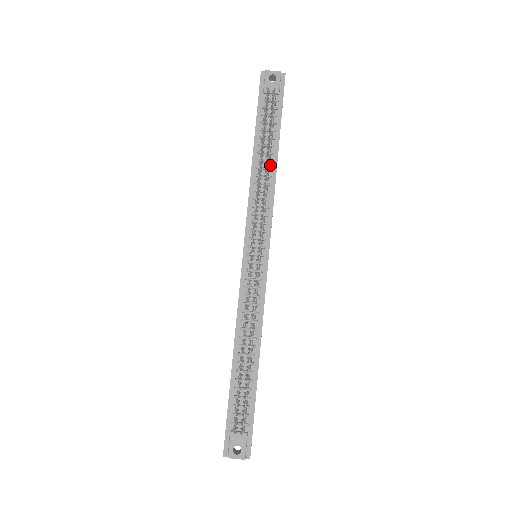
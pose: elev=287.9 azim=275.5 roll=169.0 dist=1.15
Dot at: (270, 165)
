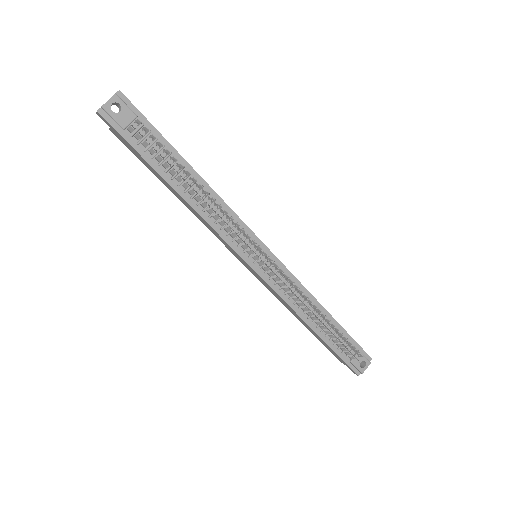
Dot at: occluded
